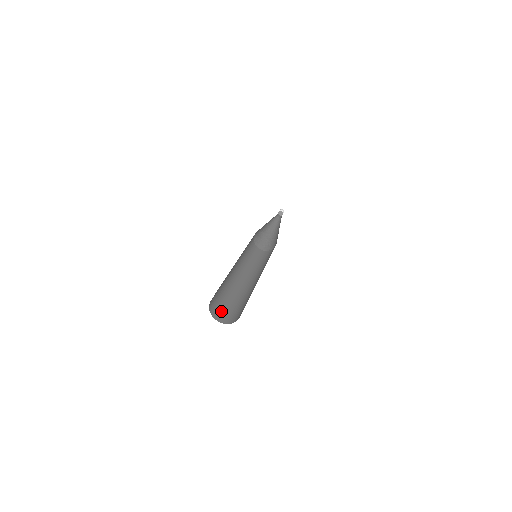
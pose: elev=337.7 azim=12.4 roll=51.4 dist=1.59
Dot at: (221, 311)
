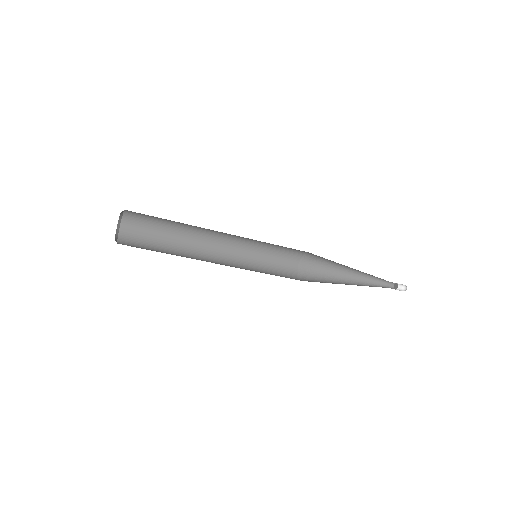
Dot at: (136, 247)
